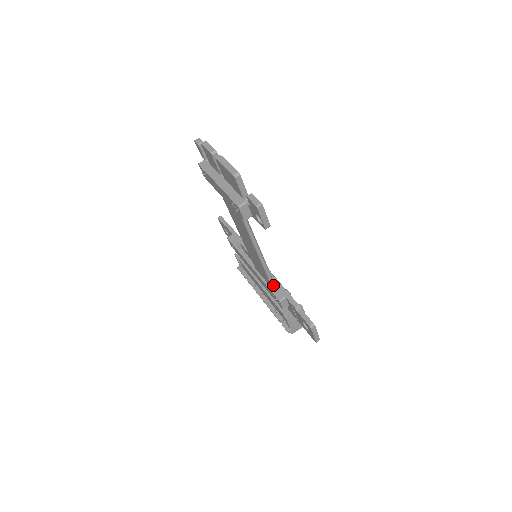
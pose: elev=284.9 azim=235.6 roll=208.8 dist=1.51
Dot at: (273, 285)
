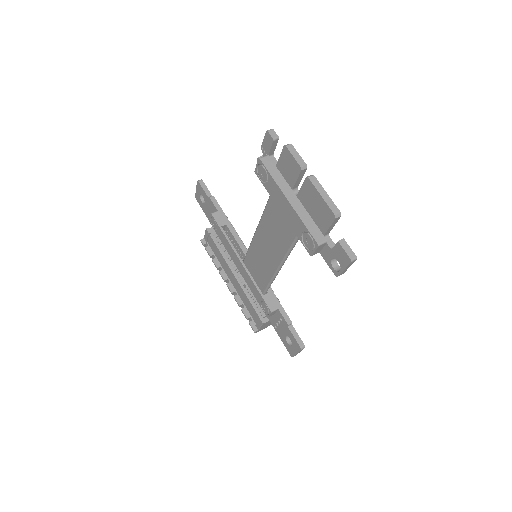
Dot at: (266, 292)
